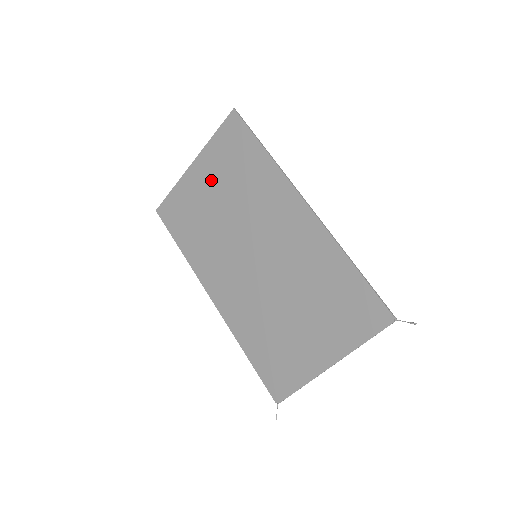
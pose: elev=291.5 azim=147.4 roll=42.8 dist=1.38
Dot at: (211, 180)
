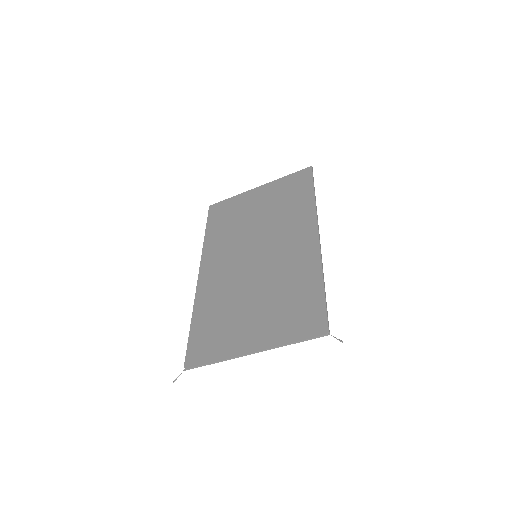
Dot at: (263, 200)
